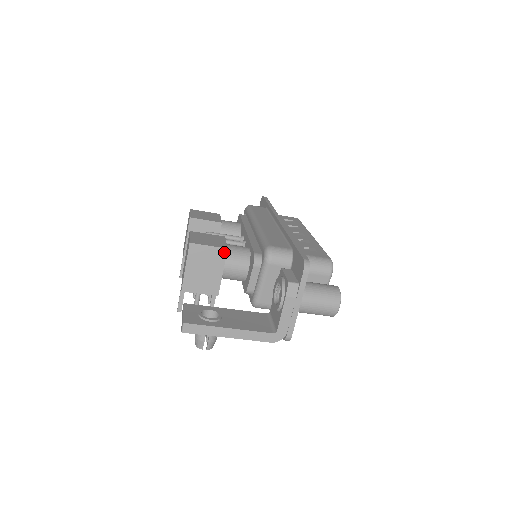
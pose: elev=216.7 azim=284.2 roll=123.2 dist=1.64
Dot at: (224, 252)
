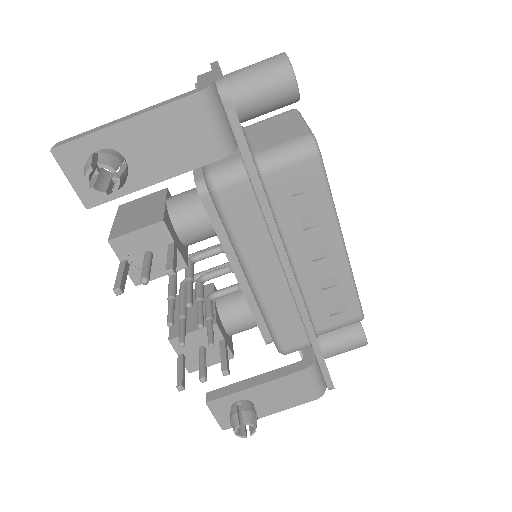
Dot at: (163, 192)
